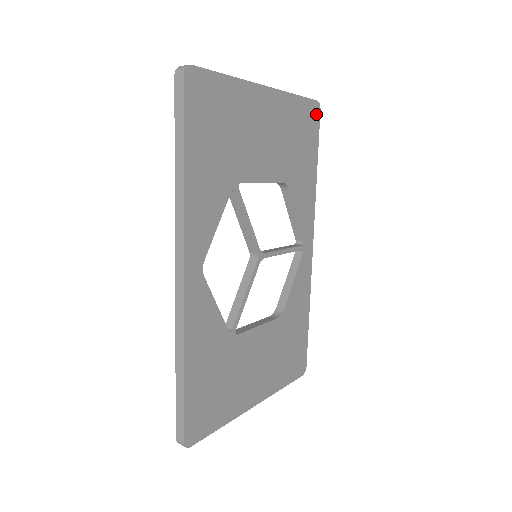
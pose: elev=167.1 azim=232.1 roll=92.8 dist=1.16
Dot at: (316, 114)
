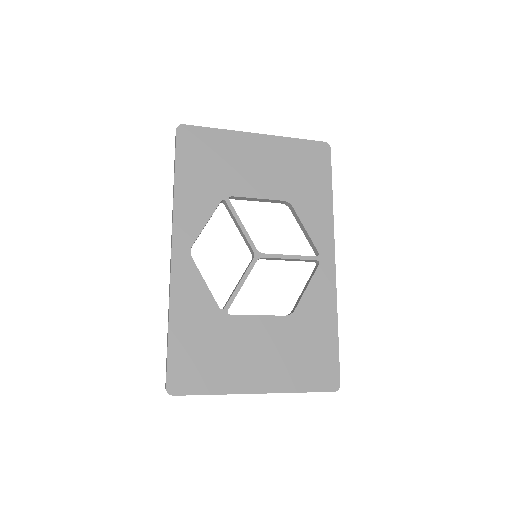
Dot at: (325, 152)
